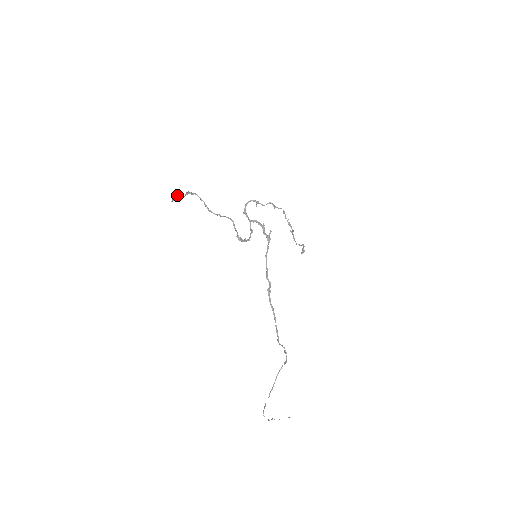
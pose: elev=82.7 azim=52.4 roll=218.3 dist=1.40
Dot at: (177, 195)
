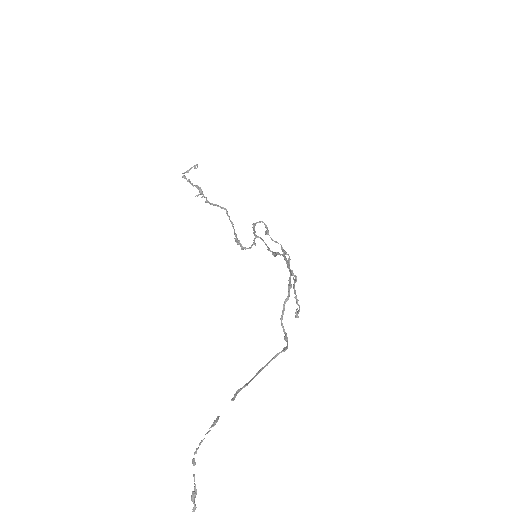
Dot at: (197, 165)
